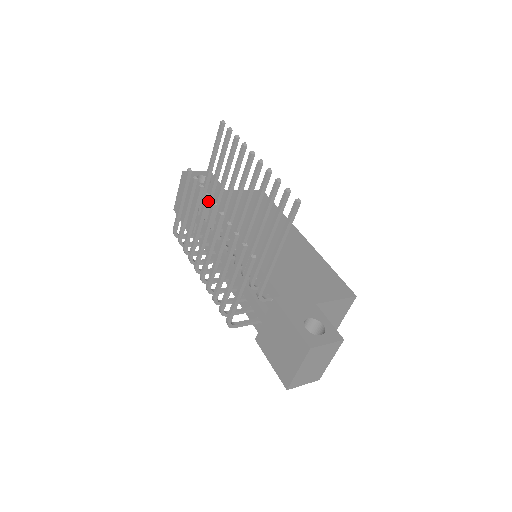
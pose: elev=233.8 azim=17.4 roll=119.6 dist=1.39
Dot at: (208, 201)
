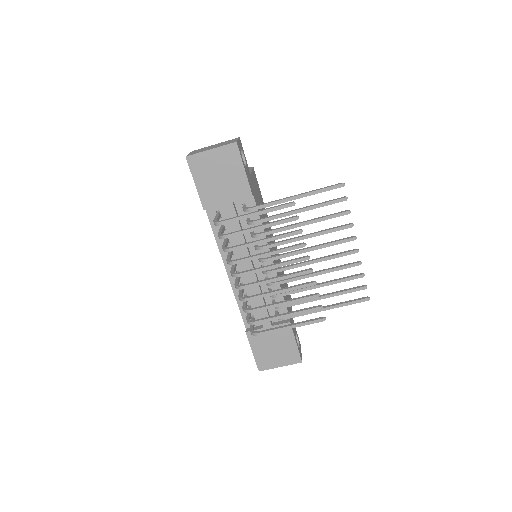
Dot at: (299, 247)
